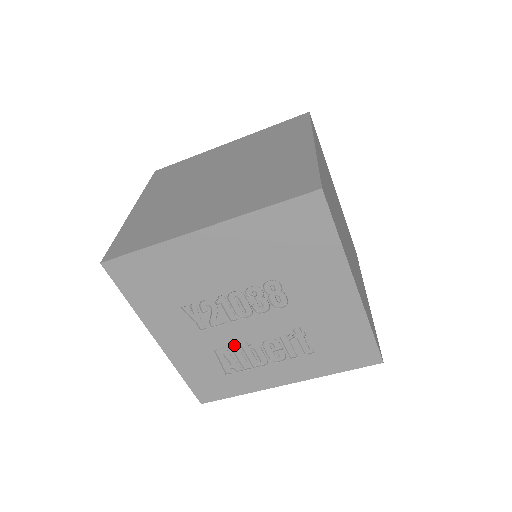
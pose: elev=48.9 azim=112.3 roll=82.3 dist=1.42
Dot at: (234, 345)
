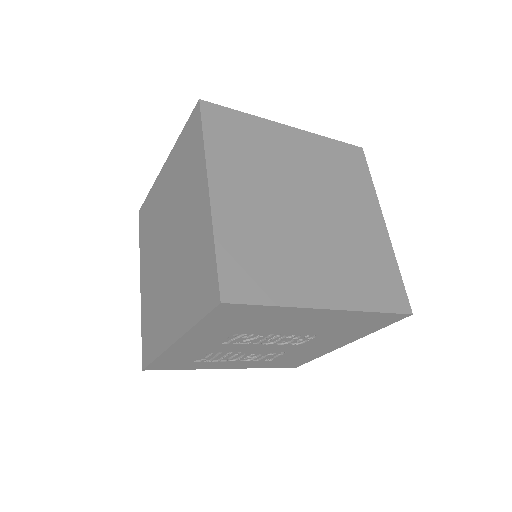
Dot at: (229, 351)
